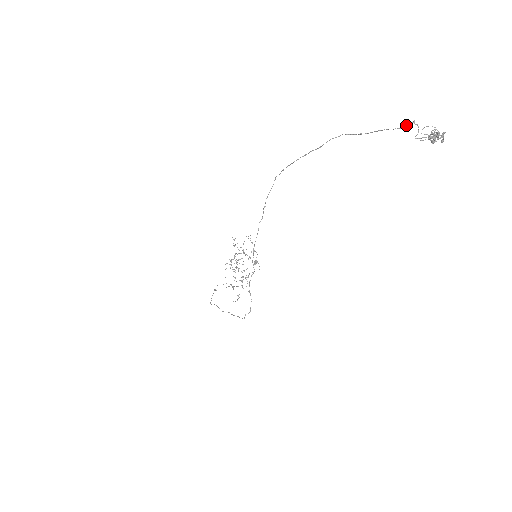
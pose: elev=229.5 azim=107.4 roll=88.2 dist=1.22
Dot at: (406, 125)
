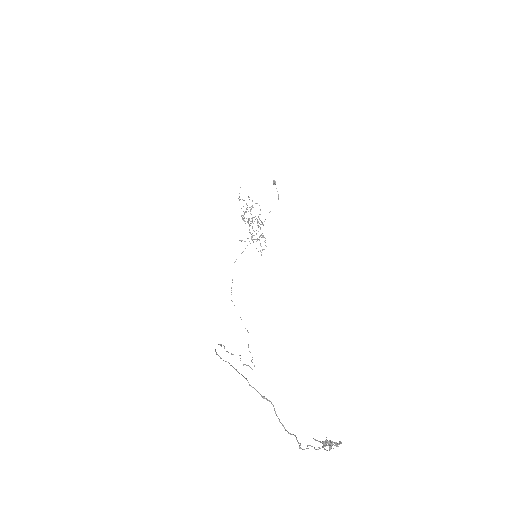
Dot at: occluded
